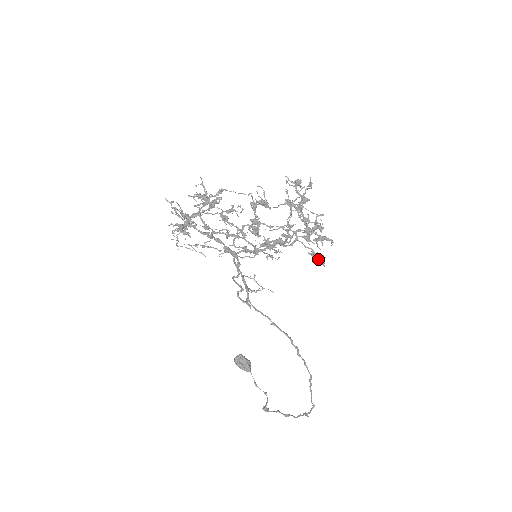
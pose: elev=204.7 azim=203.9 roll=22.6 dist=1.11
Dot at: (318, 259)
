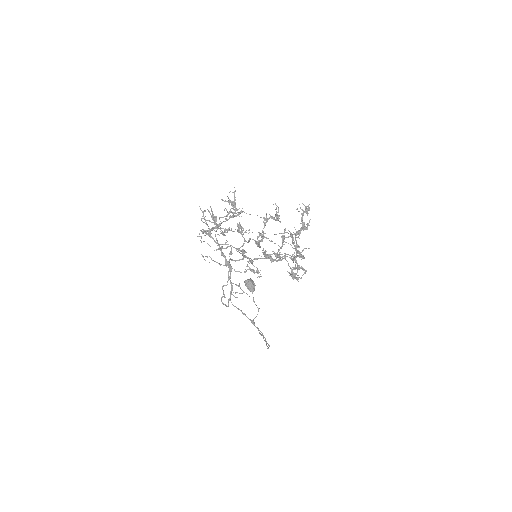
Dot at: (294, 277)
